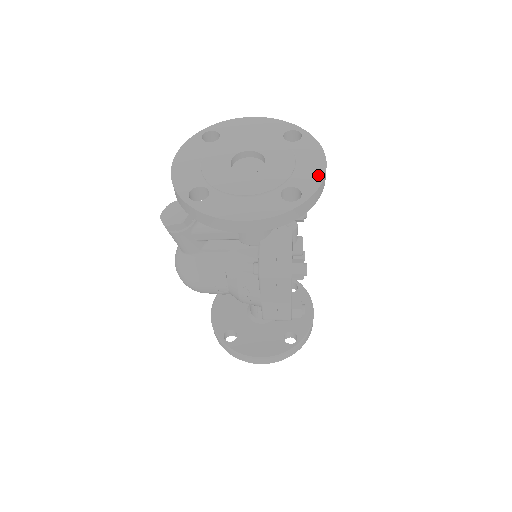
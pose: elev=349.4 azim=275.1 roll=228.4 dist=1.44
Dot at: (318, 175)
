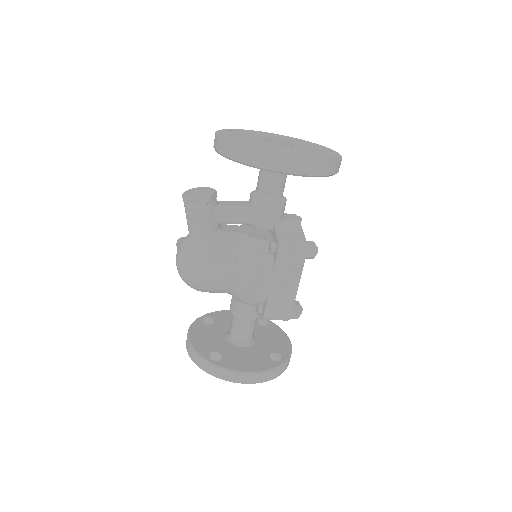
Dot at: (336, 154)
